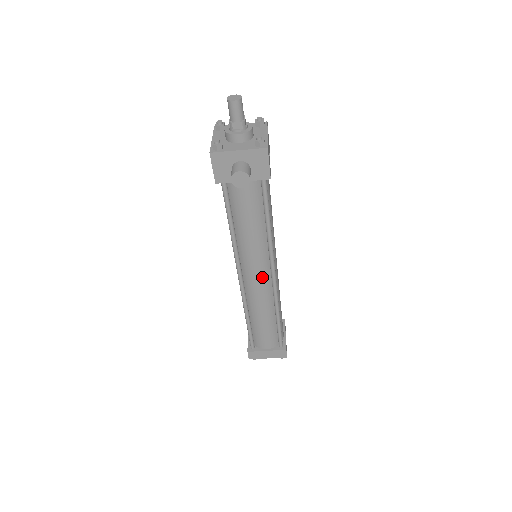
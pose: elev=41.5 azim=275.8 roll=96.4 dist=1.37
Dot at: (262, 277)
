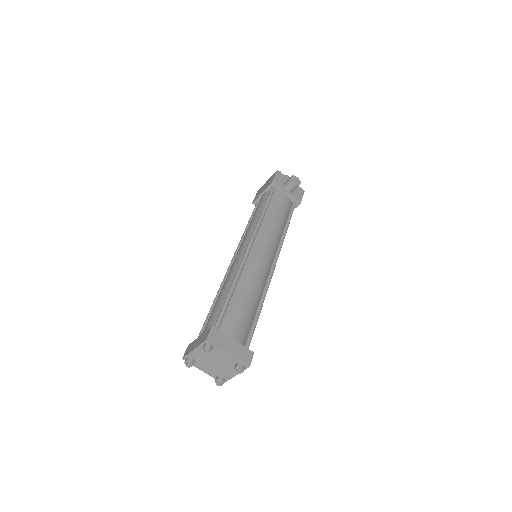
Dot at: (267, 256)
